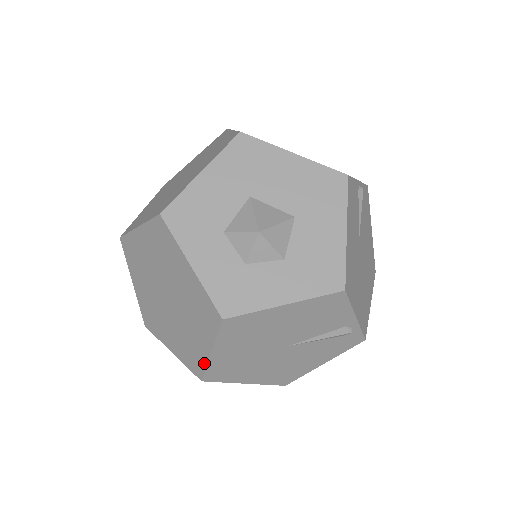
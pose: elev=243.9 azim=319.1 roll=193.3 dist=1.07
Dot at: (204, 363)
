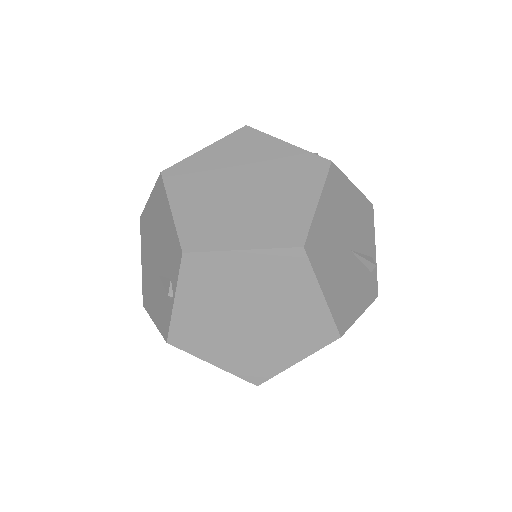
Dot at: (308, 219)
